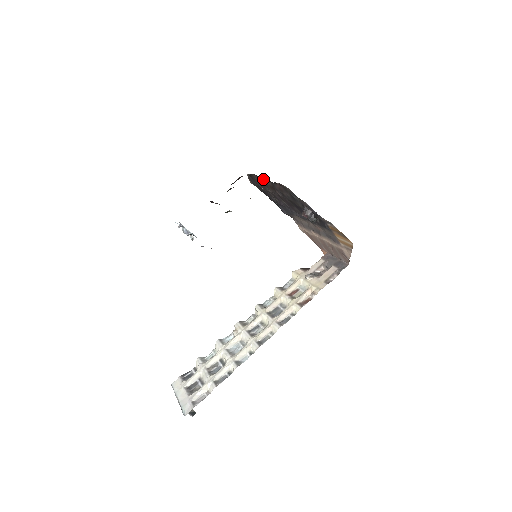
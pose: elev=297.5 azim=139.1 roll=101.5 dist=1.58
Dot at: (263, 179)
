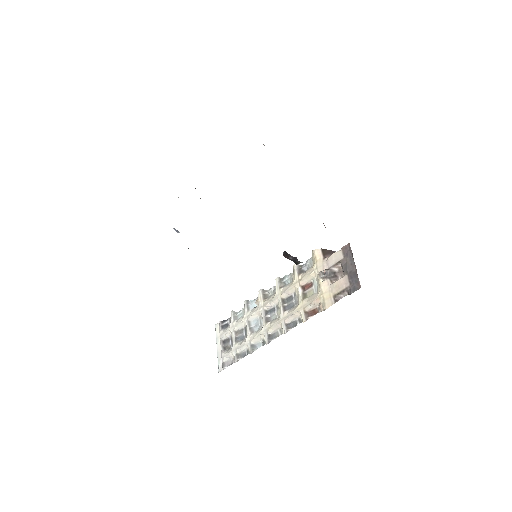
Dot at: occluded
